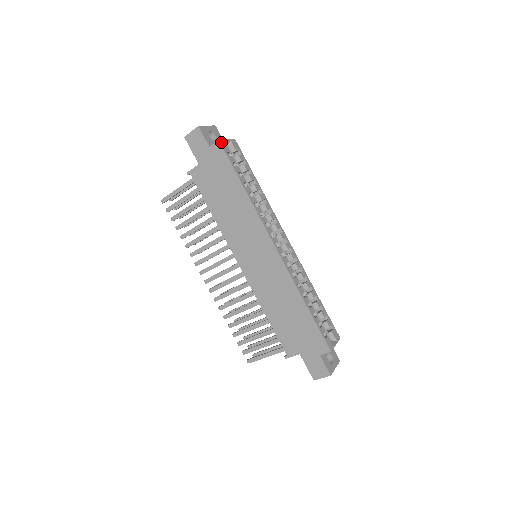
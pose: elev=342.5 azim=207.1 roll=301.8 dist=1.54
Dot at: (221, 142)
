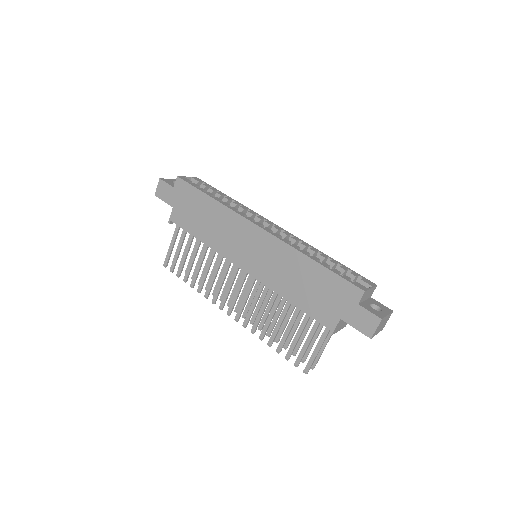
Dot at: (180, 177)
